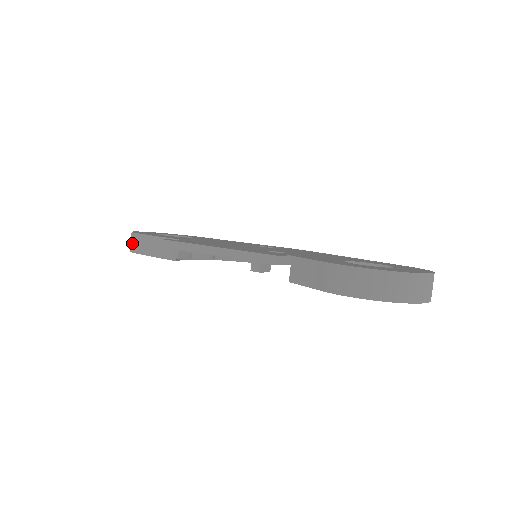
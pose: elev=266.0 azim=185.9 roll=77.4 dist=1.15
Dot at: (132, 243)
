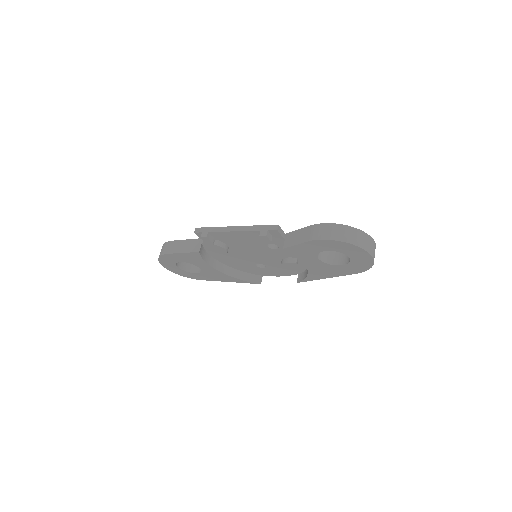
Dot at: (163, 249)
